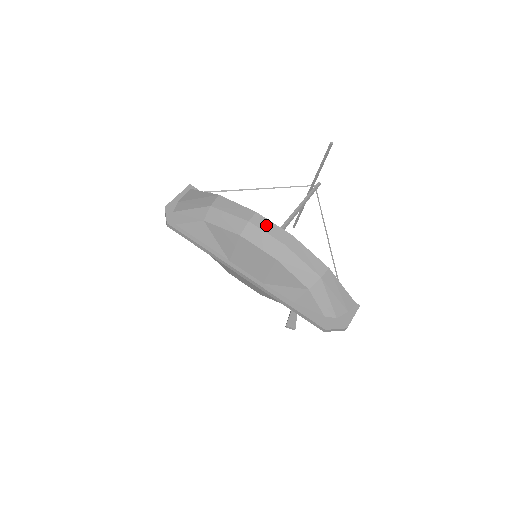
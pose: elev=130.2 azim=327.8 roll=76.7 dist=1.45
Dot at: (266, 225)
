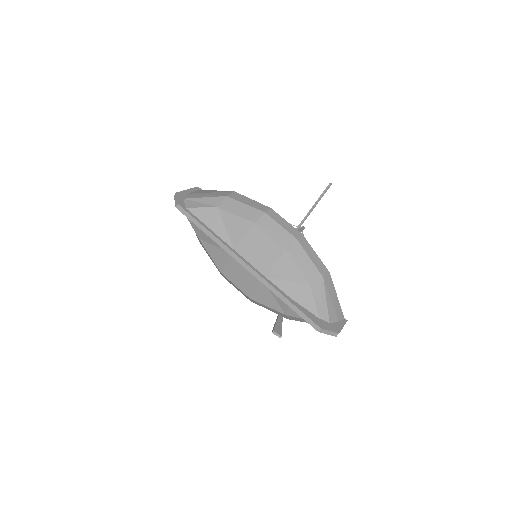
Dot at: (280, 220)
